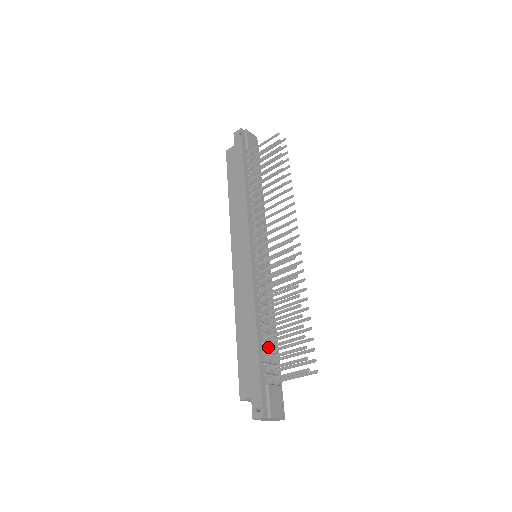
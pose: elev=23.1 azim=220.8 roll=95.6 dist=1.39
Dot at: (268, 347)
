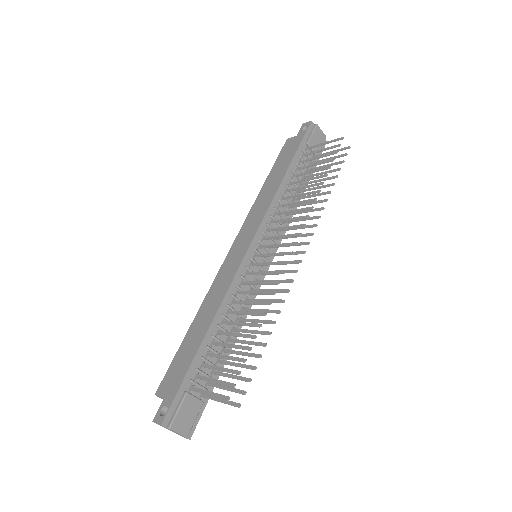
Dot at: (210, 354)
